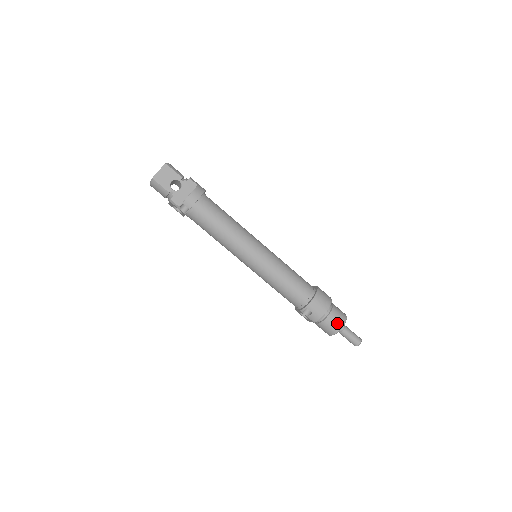
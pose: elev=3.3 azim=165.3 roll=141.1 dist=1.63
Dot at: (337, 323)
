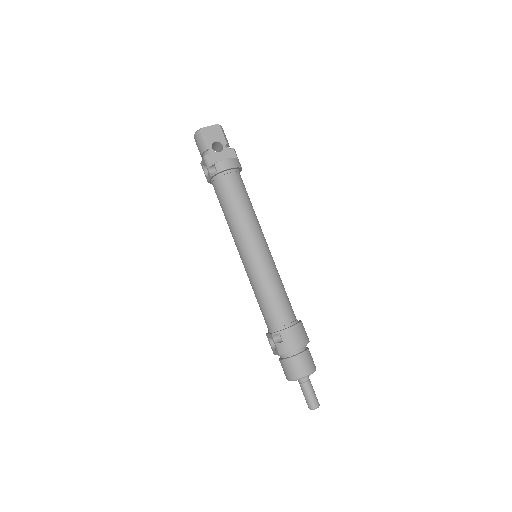
Dot at: (303, 368)
